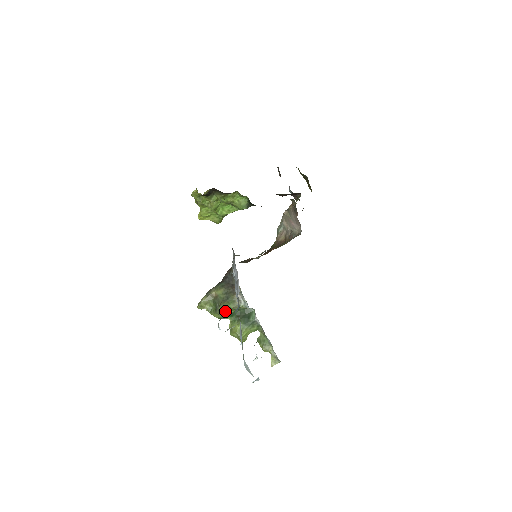
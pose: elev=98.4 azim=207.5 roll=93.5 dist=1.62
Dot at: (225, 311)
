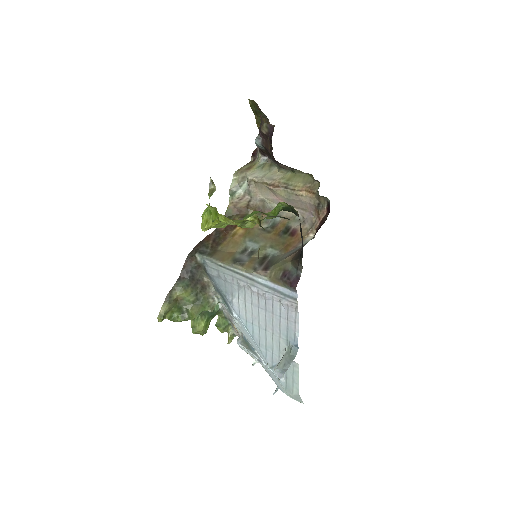
Dot at: occluded
